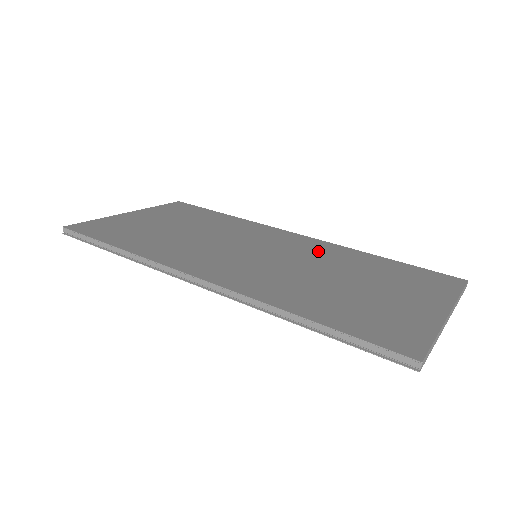
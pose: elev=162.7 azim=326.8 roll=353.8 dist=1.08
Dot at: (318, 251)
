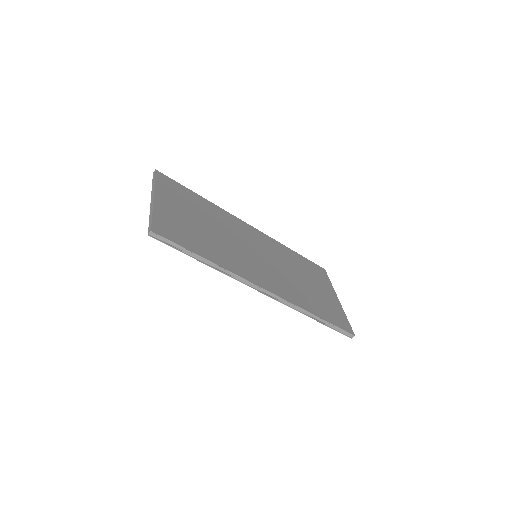
Dot at: (273, 248)
